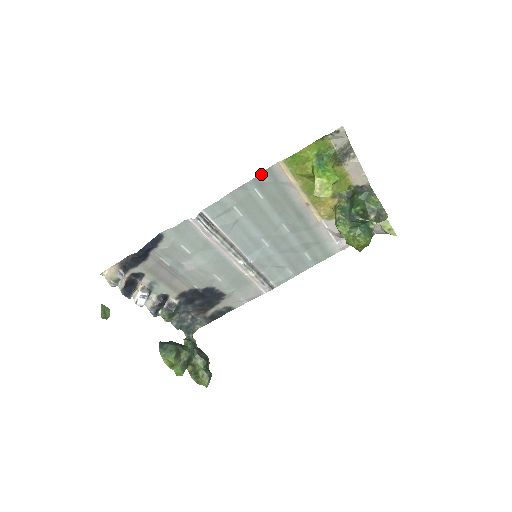
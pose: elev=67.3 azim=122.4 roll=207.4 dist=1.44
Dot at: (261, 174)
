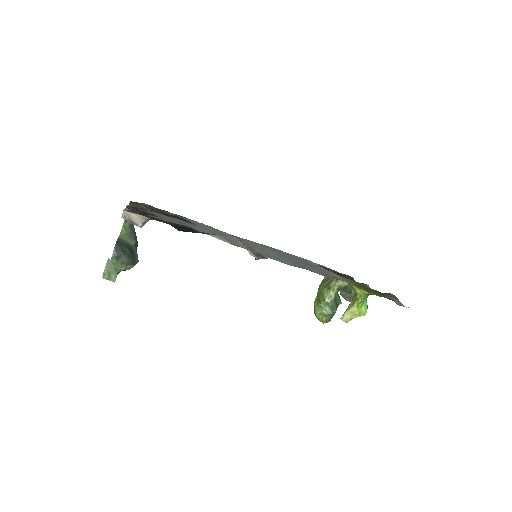
Dot at: (335, 278)
